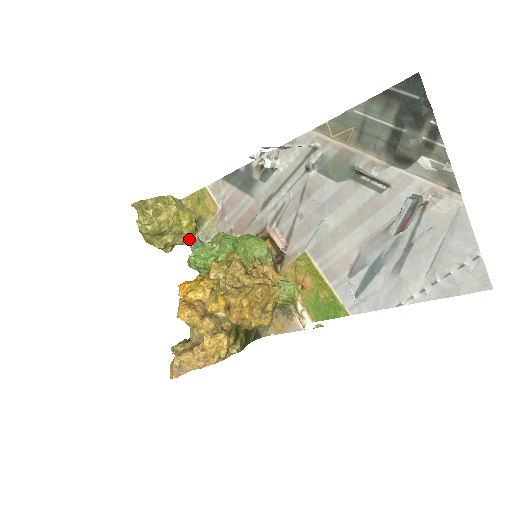
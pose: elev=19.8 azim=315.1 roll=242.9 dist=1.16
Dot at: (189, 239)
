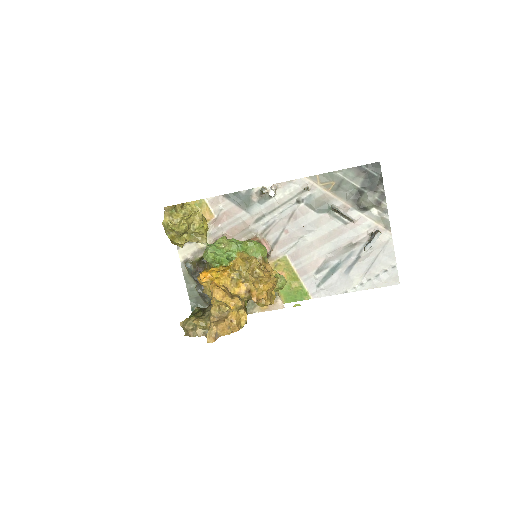
Dot at: (206, 239)
